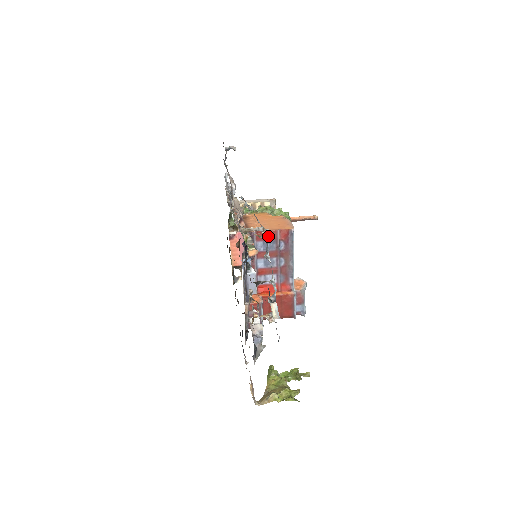
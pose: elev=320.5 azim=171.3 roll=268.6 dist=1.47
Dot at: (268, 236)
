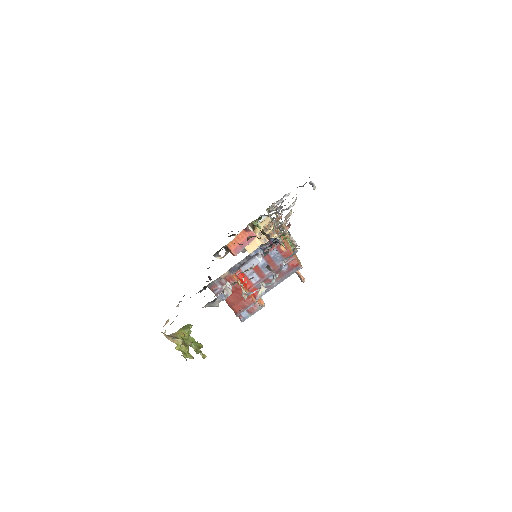
Dot at: (285, 253)
